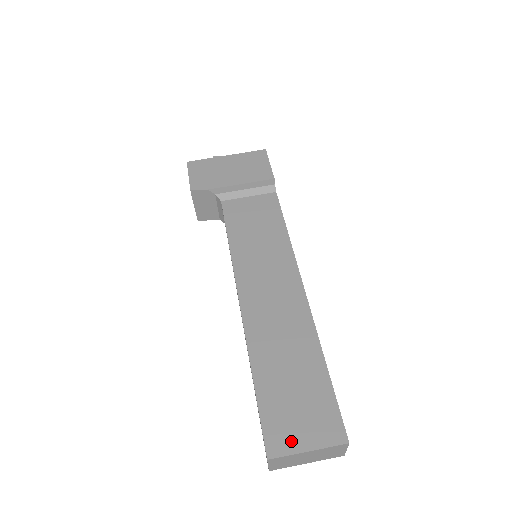
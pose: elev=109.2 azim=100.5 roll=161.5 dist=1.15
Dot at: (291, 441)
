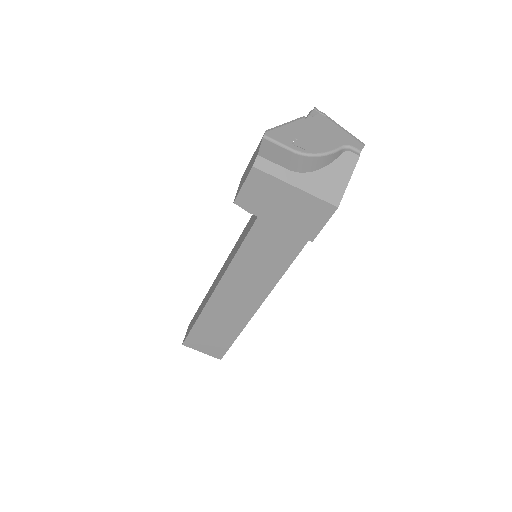
Dot at: (197, 347)
